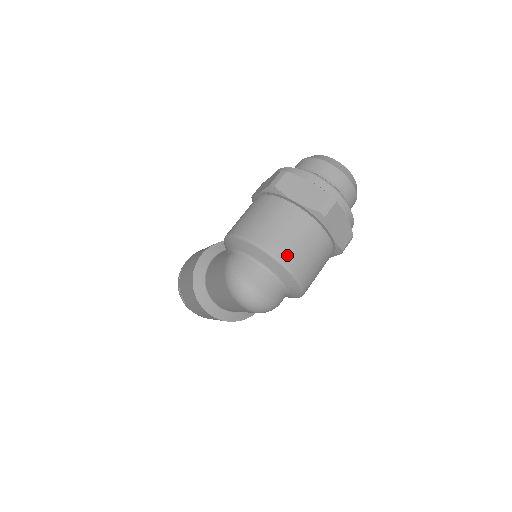
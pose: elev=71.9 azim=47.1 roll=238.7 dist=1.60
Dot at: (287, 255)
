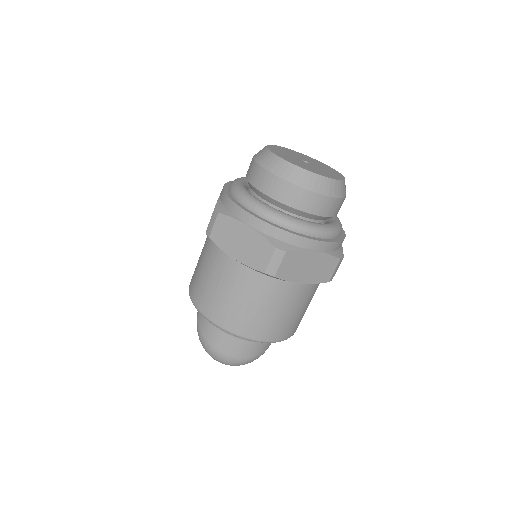
Dot at: (242, 327)
